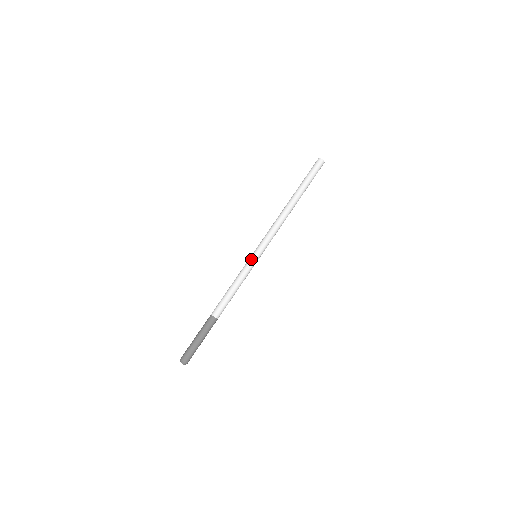
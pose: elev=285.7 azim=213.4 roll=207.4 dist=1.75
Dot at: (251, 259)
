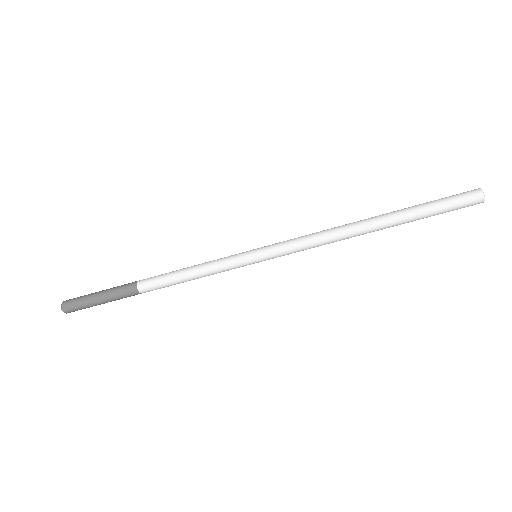
Dot at: (245, 262)
